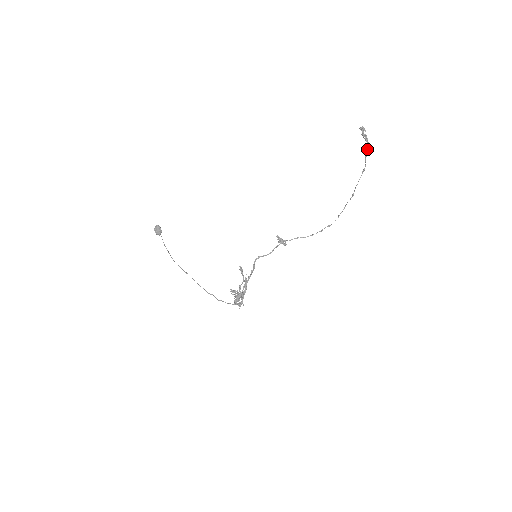
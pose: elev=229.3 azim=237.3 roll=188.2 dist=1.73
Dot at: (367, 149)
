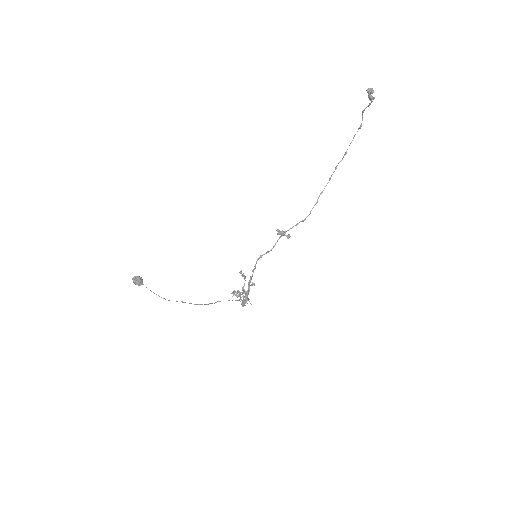
Dot at: (368, 106)
